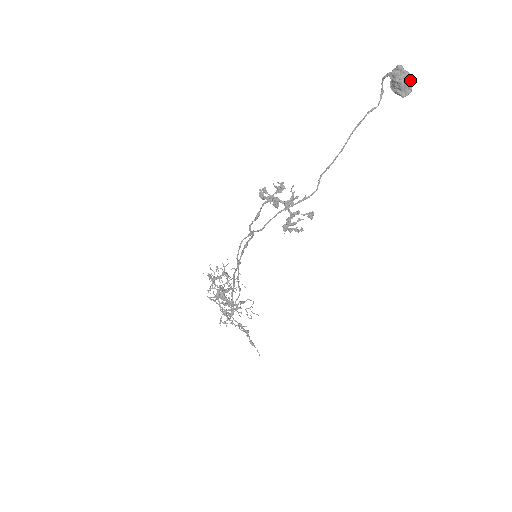
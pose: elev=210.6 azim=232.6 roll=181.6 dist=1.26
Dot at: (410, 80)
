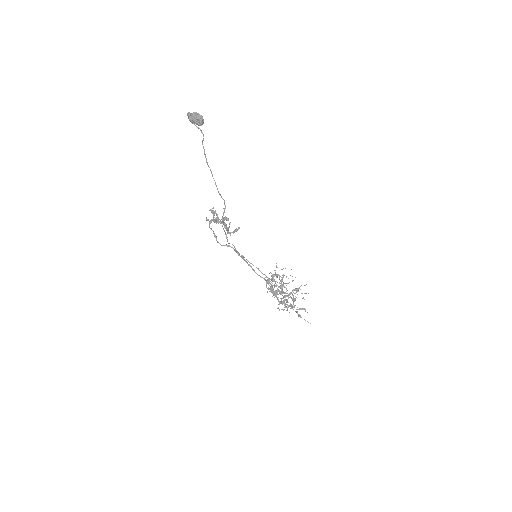
Dot at: (196, 116)
